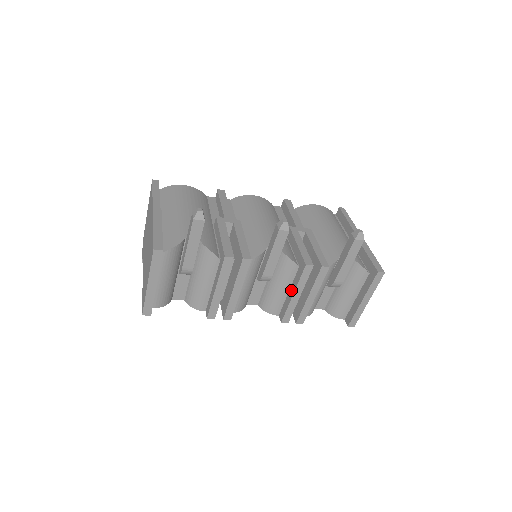
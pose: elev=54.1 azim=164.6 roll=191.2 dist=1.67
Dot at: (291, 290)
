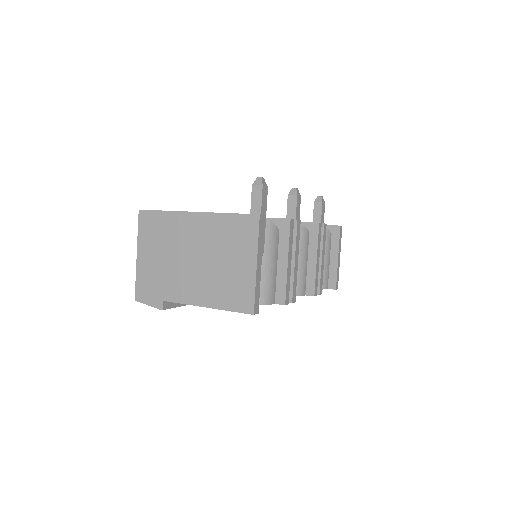
Dot at: (311, 258)
